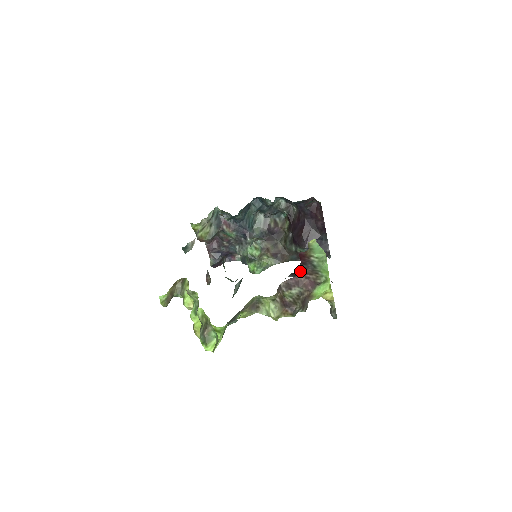
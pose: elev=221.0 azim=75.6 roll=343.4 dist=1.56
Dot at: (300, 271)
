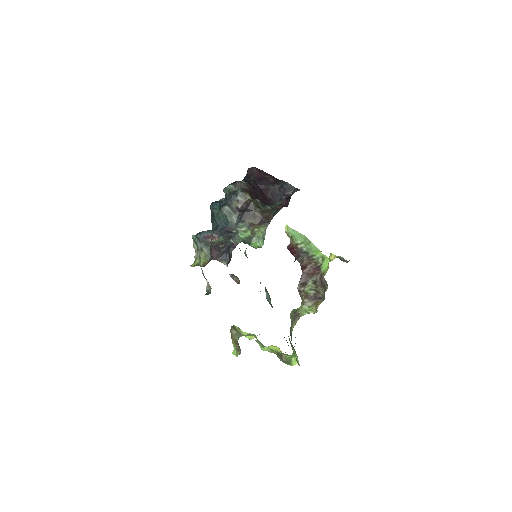
Dot at: (301, 267)
